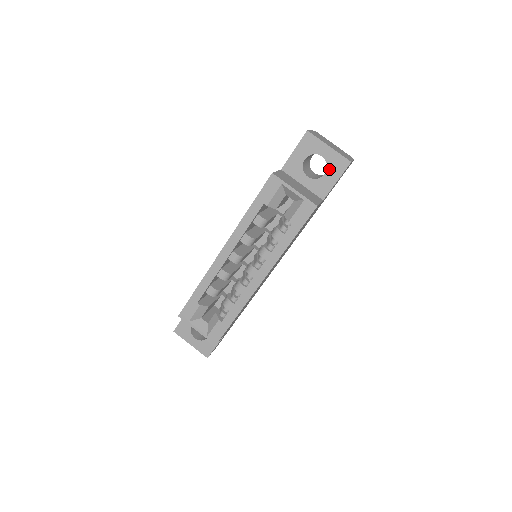
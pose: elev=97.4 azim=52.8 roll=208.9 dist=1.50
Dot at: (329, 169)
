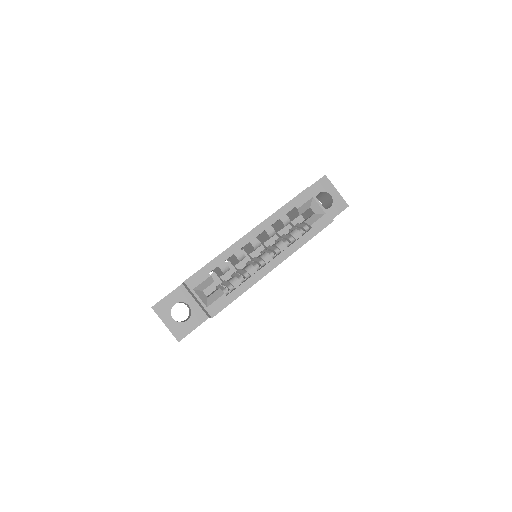
Dot at: (333, 206)
